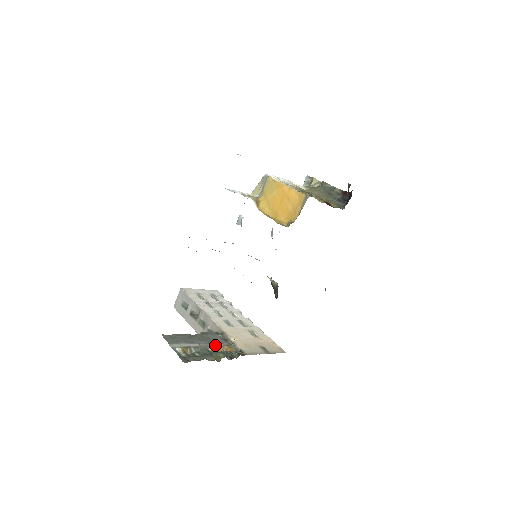
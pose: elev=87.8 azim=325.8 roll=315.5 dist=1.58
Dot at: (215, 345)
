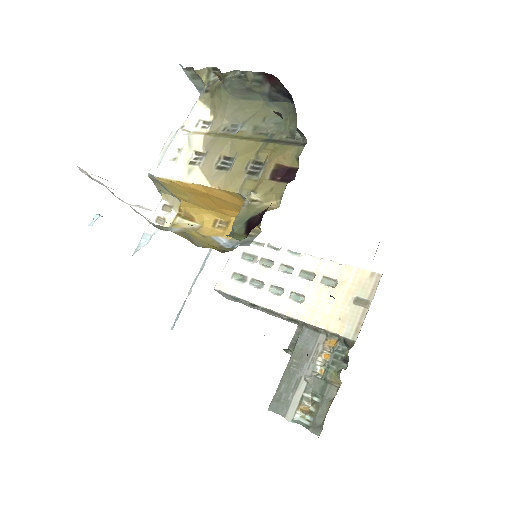
Dot at: (317, 358)
